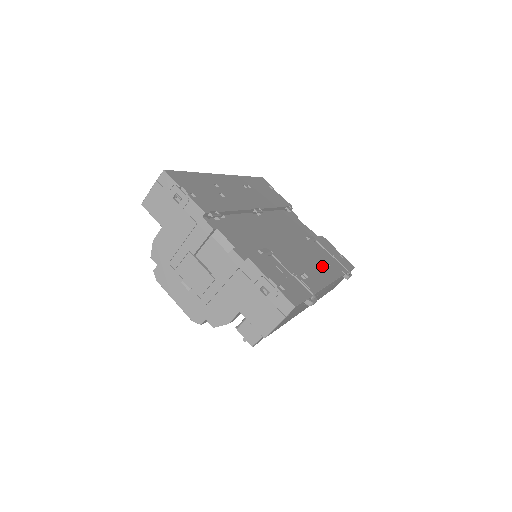
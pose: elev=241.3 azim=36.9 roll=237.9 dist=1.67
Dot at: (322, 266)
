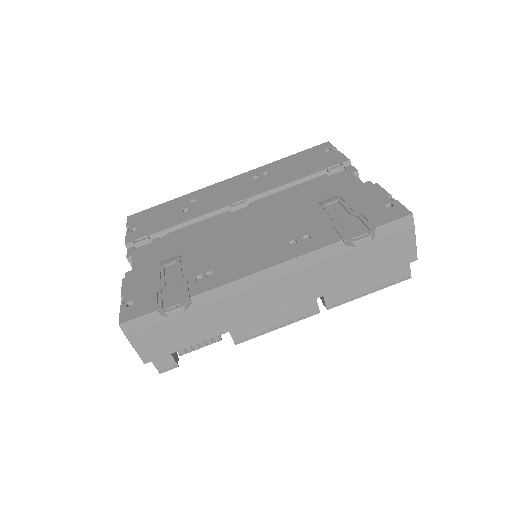
Dot at: (282, 245)
